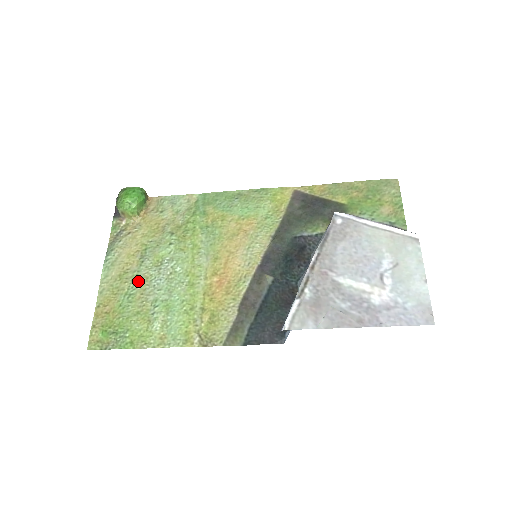
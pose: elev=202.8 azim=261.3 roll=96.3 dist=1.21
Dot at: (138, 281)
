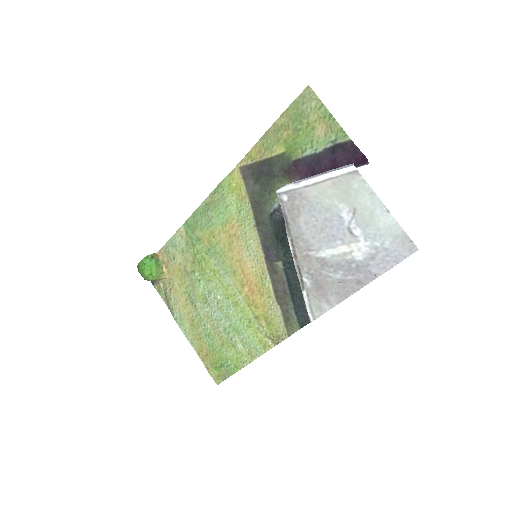
Dot at: (204, 322)
